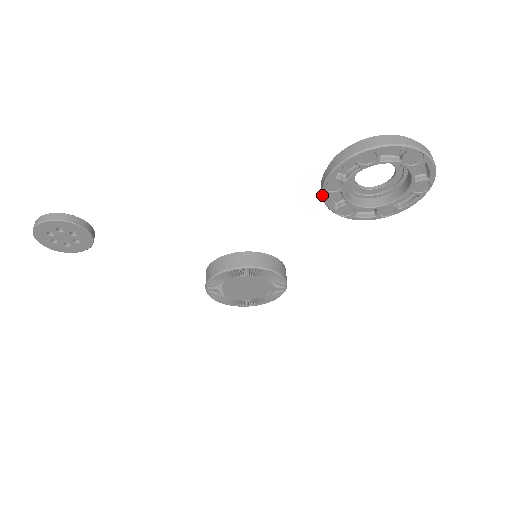
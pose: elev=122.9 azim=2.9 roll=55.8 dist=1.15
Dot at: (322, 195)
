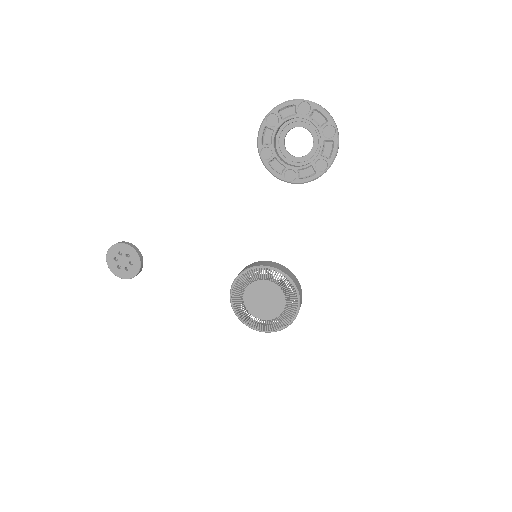
Dot at: (264, 165)
